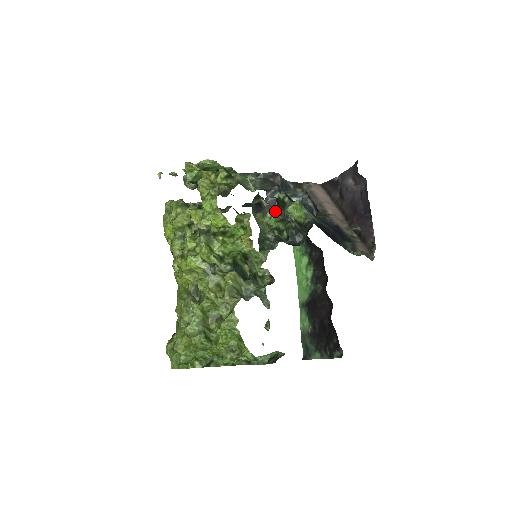
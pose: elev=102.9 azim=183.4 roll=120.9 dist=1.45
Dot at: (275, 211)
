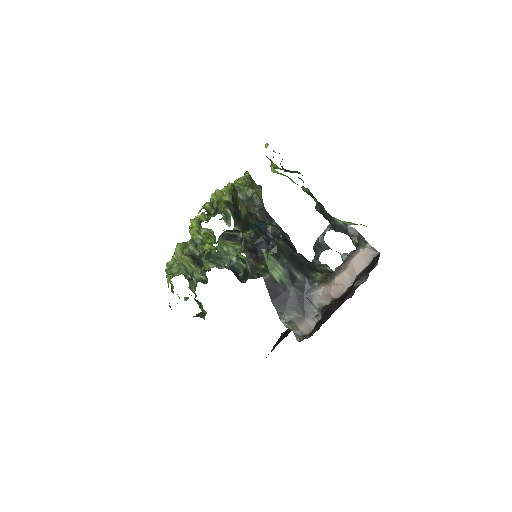
Dot at: (237, 249)
